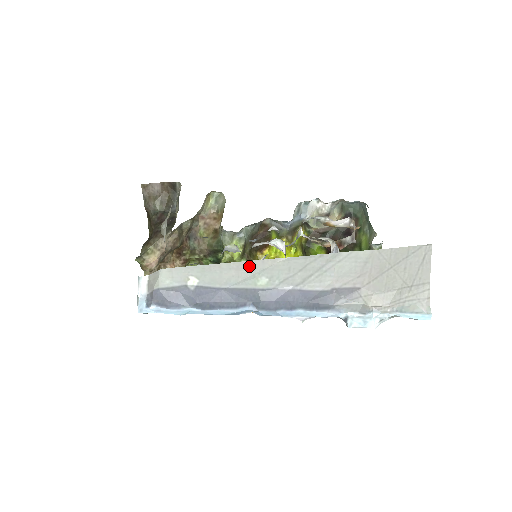
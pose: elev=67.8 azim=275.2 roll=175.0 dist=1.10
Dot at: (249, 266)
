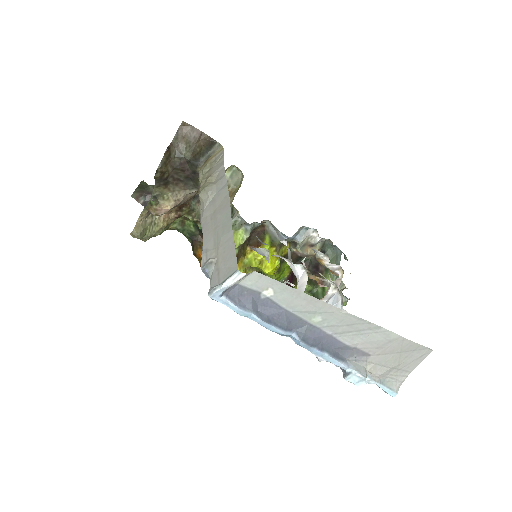
Dot at: (319, 304)
